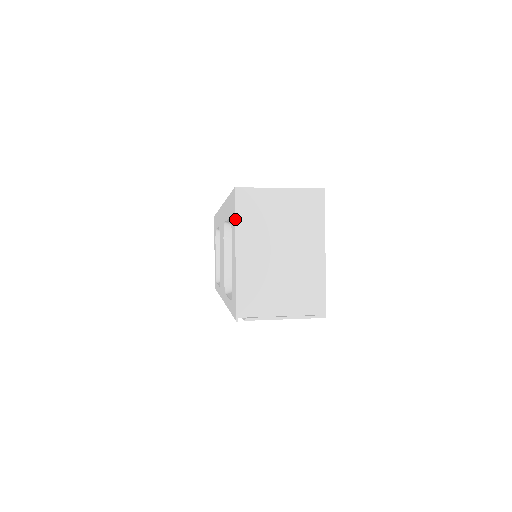
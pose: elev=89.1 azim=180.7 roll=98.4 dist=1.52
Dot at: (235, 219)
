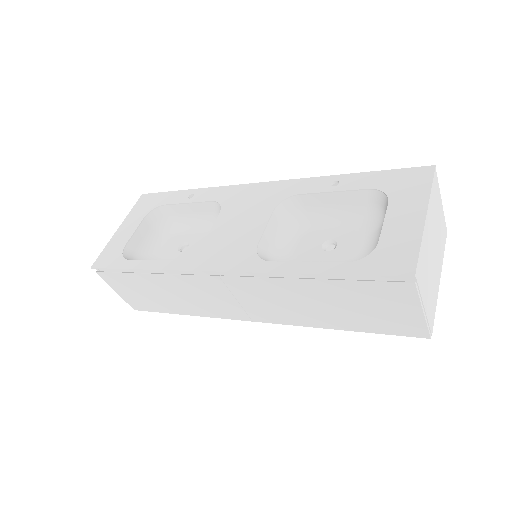
Dot at: (432, 188)
